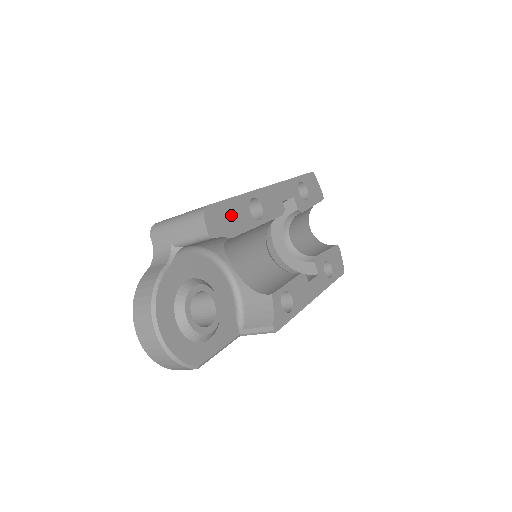
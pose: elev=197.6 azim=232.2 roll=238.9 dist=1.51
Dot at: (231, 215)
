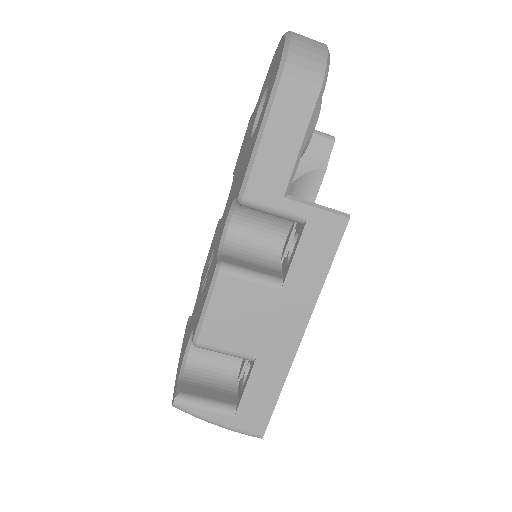
Dot at: occluded
